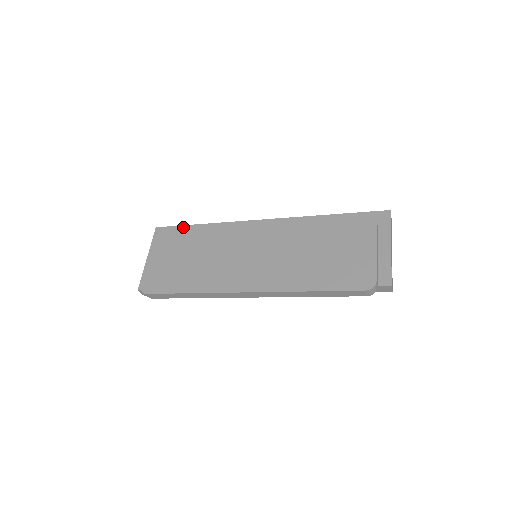
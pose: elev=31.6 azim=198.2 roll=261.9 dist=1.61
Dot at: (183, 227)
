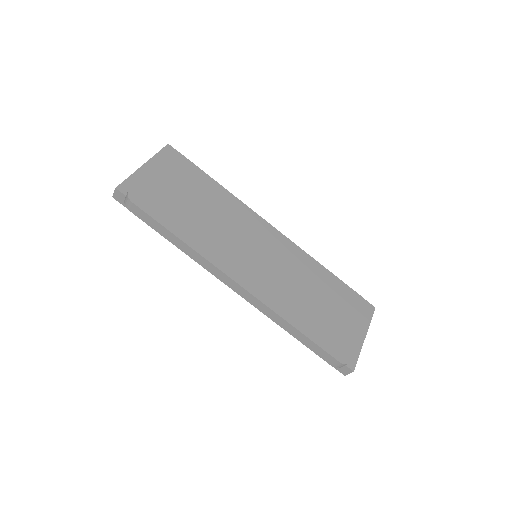
Dot at: occluded
